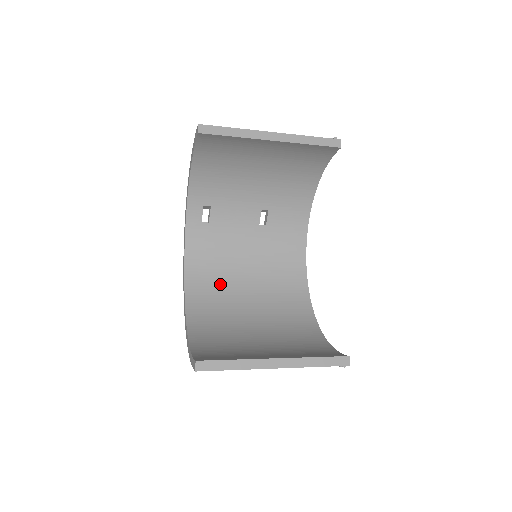
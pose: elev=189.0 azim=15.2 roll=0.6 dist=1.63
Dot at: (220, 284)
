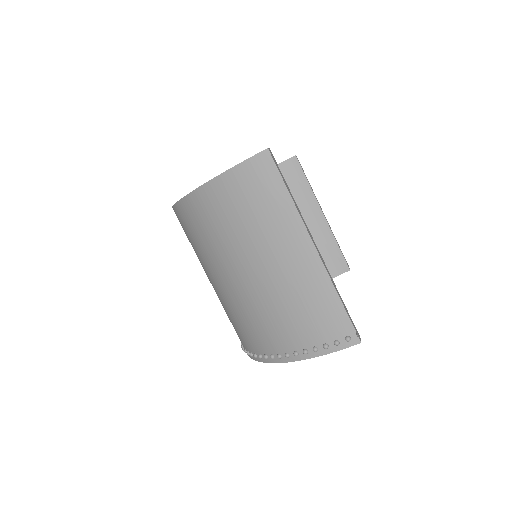
Dot at: occluded
